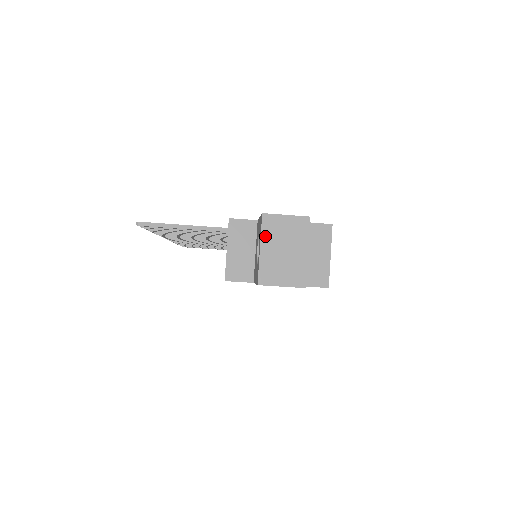
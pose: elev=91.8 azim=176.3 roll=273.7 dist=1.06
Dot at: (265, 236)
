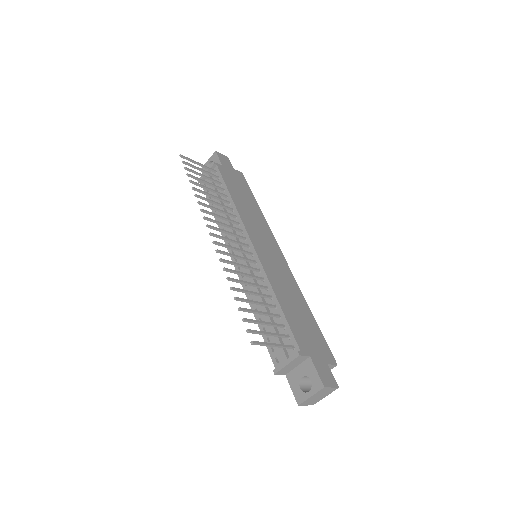
Dot at: (317, 393)
